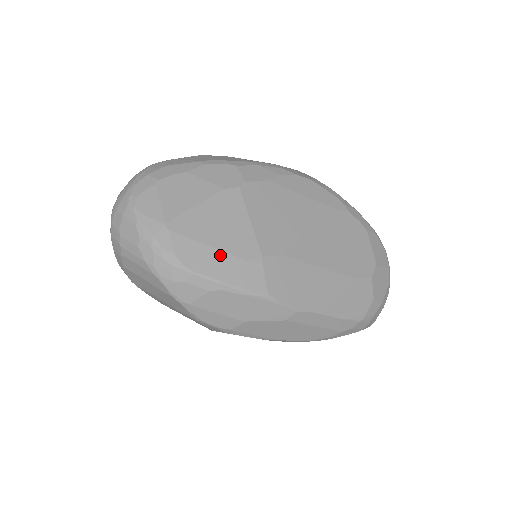
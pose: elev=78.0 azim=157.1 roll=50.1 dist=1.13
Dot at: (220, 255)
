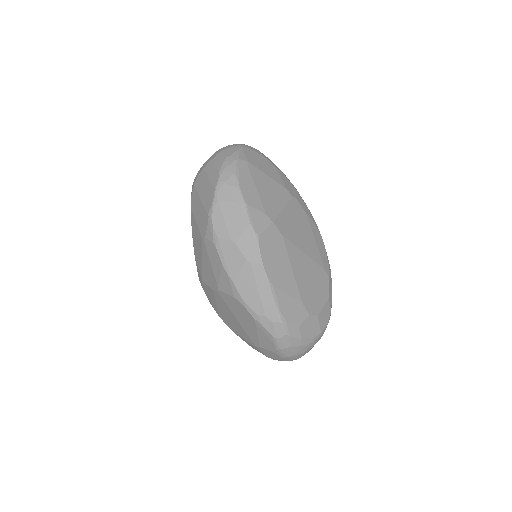
Dot at: (257, 197)
